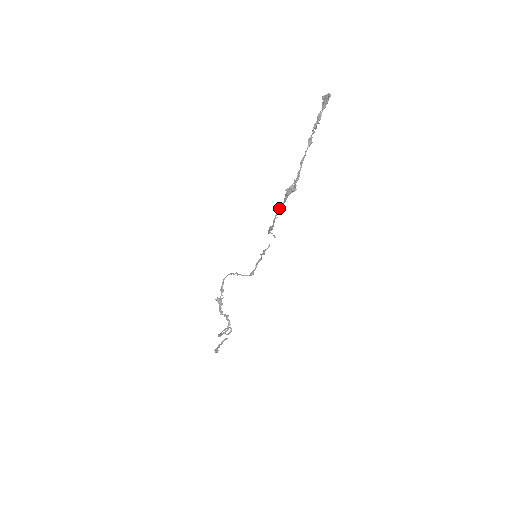
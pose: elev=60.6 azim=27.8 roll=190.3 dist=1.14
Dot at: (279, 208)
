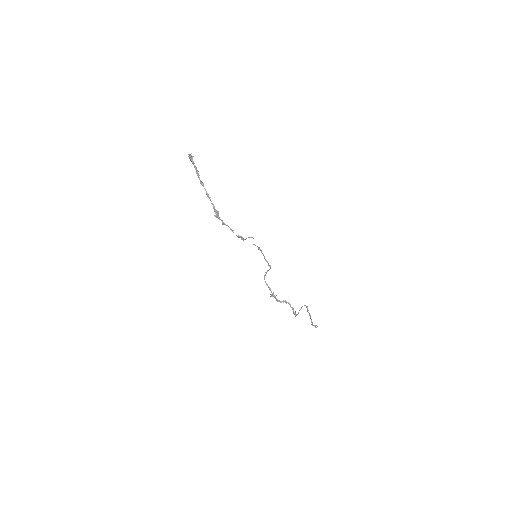
Dot at: occluded
